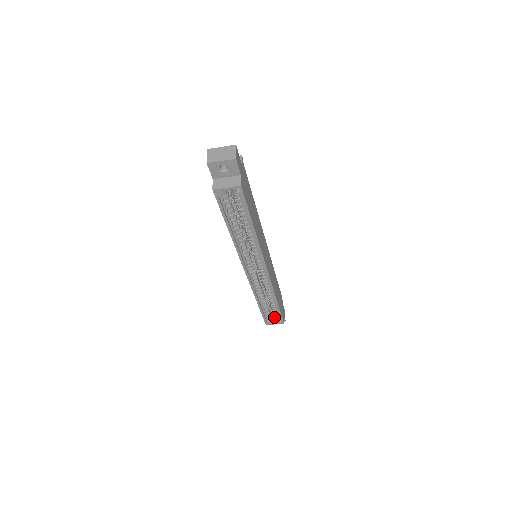
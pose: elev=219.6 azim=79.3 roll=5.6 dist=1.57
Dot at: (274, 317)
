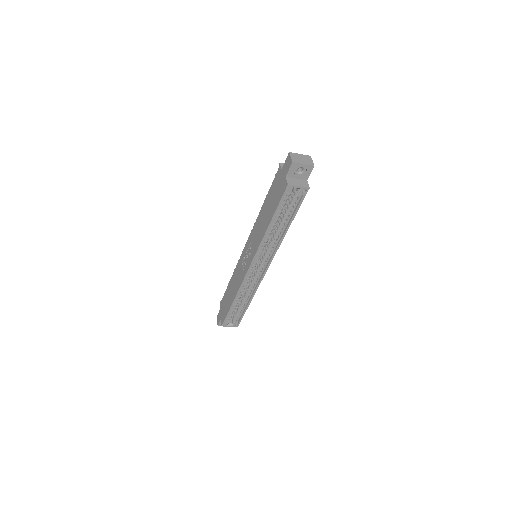
Dot at: (230, 320)
